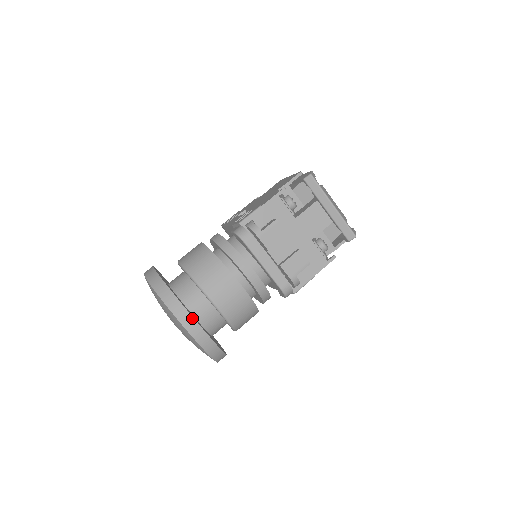
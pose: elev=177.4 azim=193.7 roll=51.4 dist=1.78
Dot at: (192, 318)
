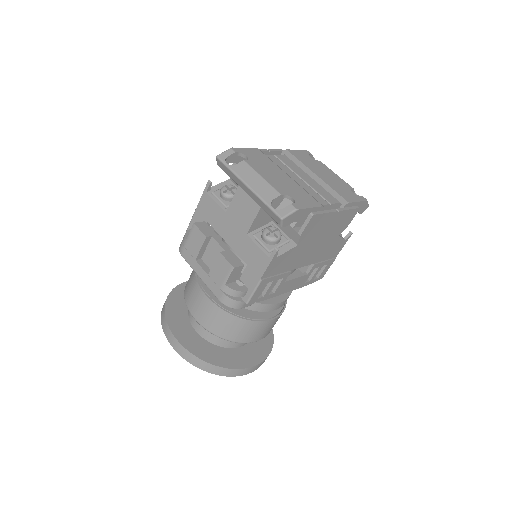
Dot at: (172, 334)
